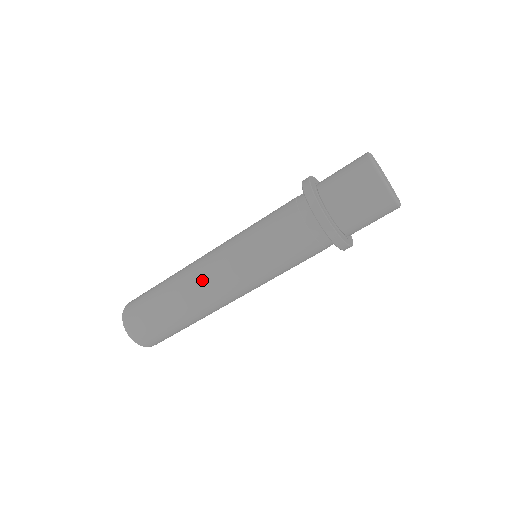
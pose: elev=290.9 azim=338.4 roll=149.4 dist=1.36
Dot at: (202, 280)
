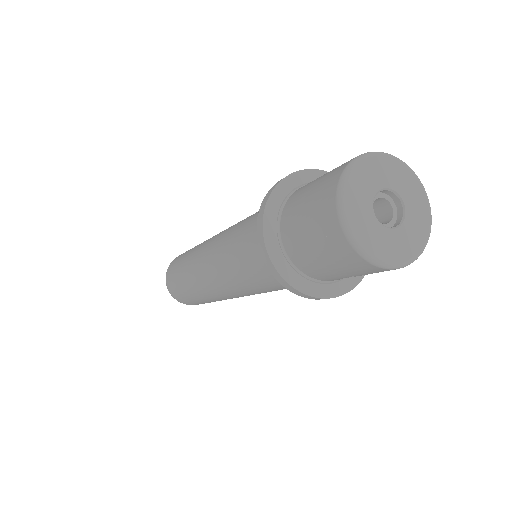
Dot at: (201, 278)
